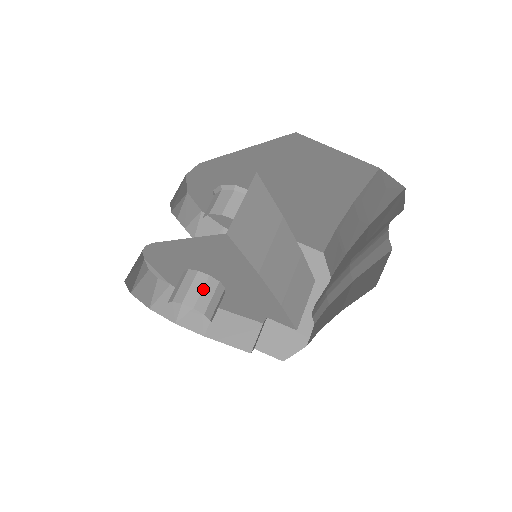
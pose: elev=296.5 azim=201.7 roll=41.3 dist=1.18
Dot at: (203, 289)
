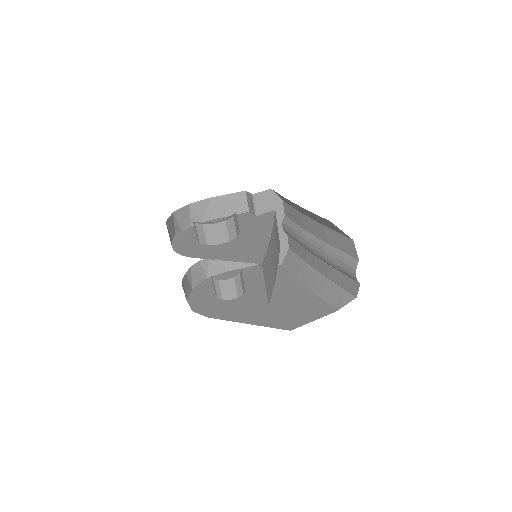
Dot at: (236, 286)
